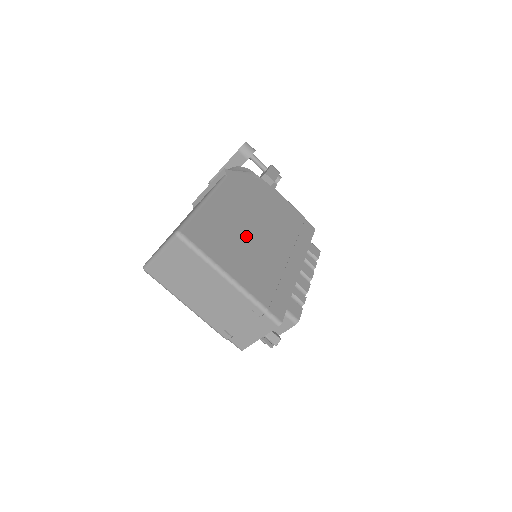
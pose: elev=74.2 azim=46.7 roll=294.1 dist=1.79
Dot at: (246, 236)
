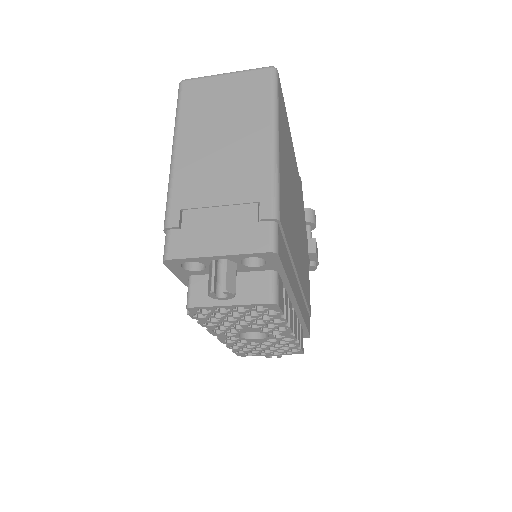
Dot at: (293, 196)
